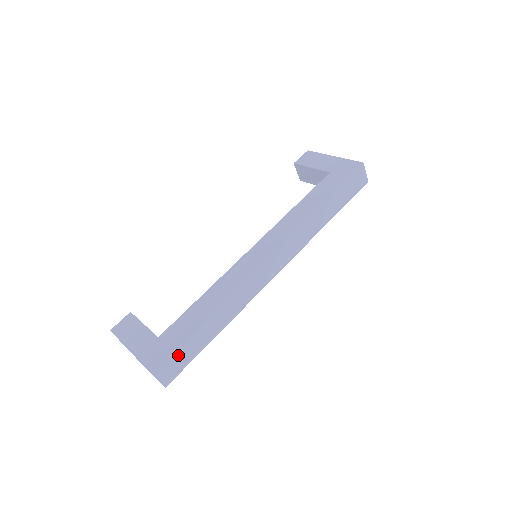
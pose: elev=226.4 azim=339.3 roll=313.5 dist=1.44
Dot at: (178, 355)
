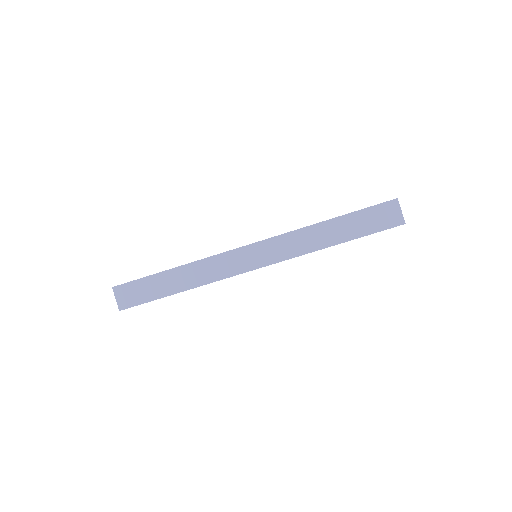
Dot at: (138, 288)
